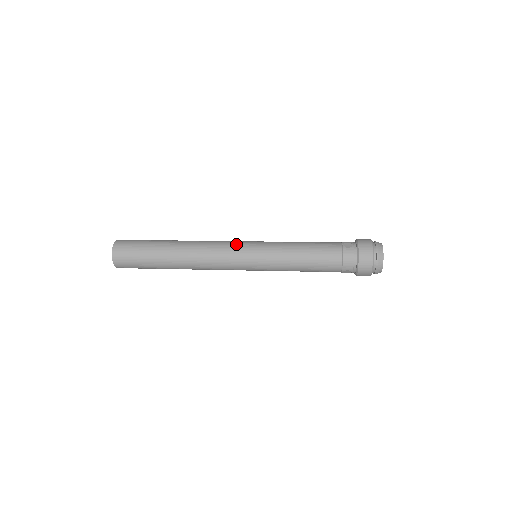
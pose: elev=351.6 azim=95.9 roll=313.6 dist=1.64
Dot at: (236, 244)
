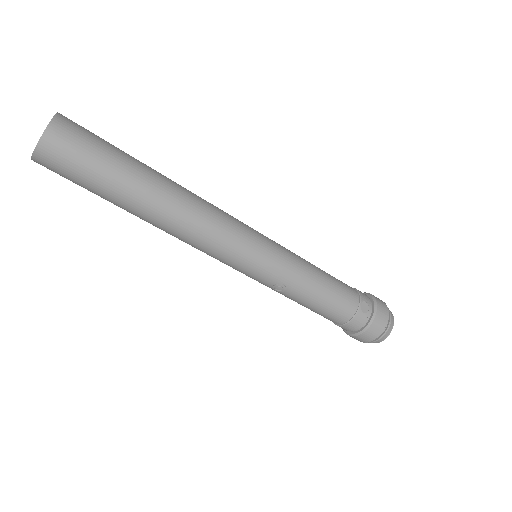
Dot at: occluded
